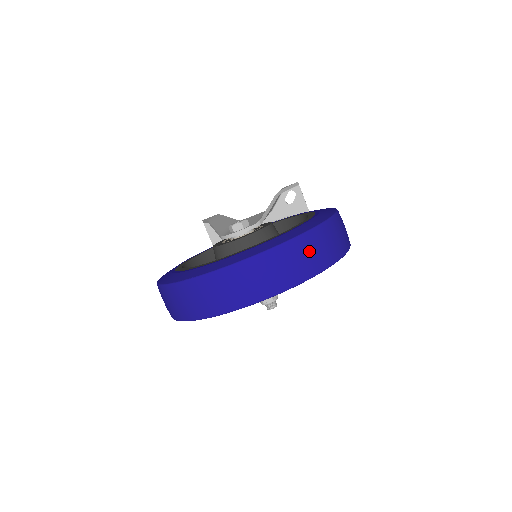
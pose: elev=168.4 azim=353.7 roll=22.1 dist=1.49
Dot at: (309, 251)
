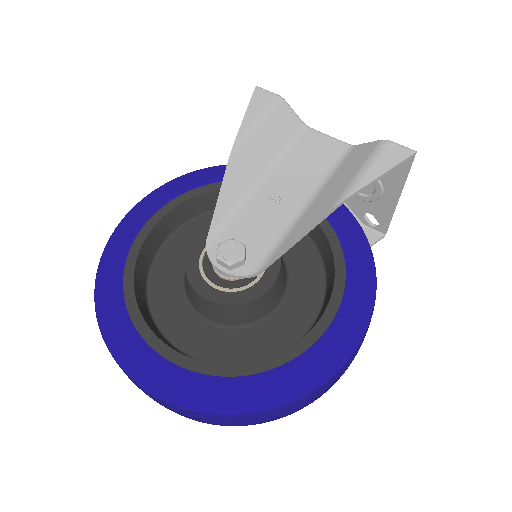
Dot at: (246, 421)
